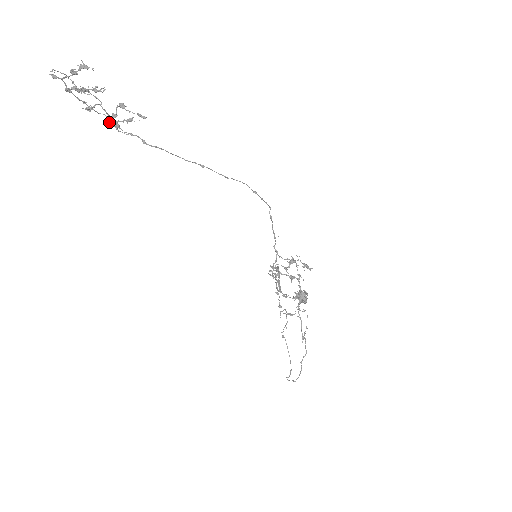
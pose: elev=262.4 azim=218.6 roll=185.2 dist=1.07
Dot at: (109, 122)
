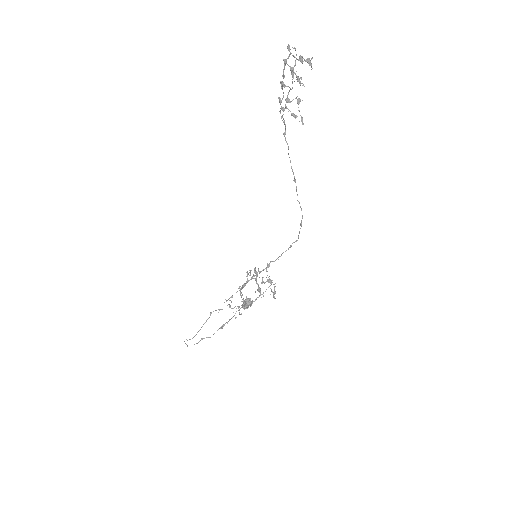
Dot at: (281, 100)
